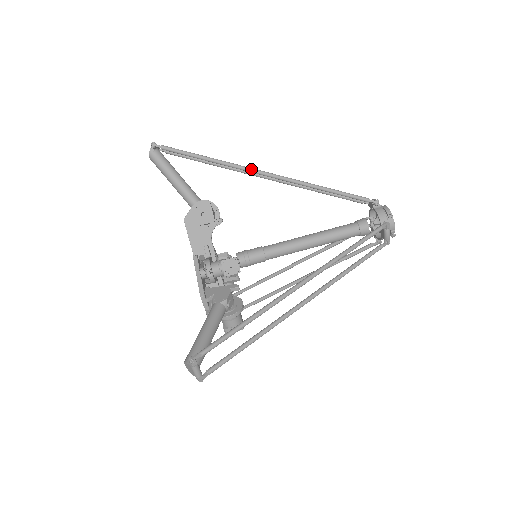
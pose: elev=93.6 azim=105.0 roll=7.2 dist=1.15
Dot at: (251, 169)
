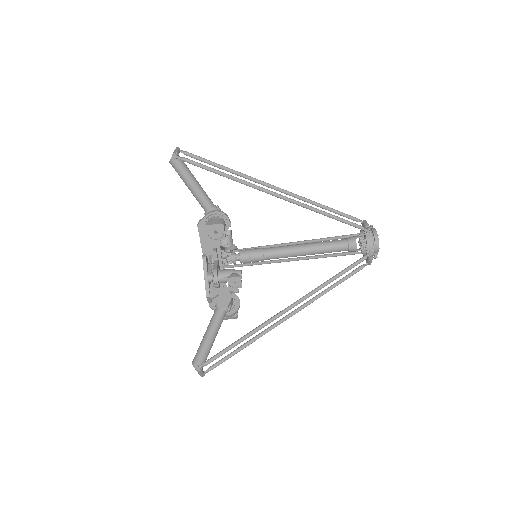
Dot at: (264, 190)
